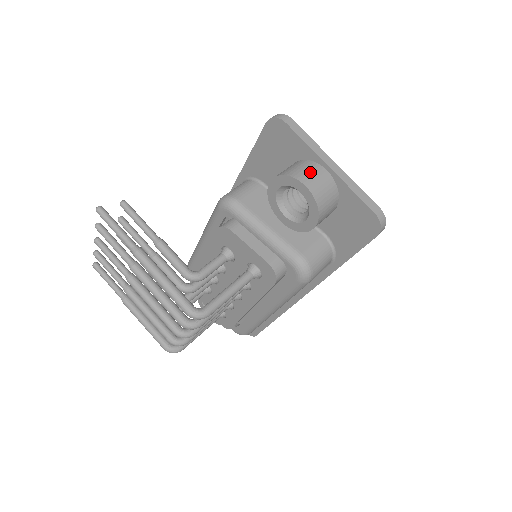
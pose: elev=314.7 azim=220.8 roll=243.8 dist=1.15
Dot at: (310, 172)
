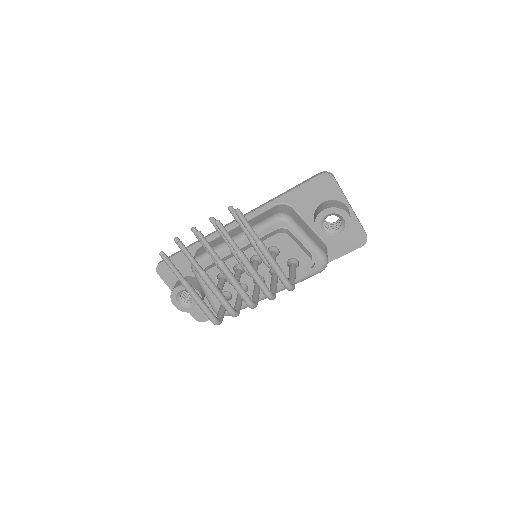
Dot at: (346, 208)
